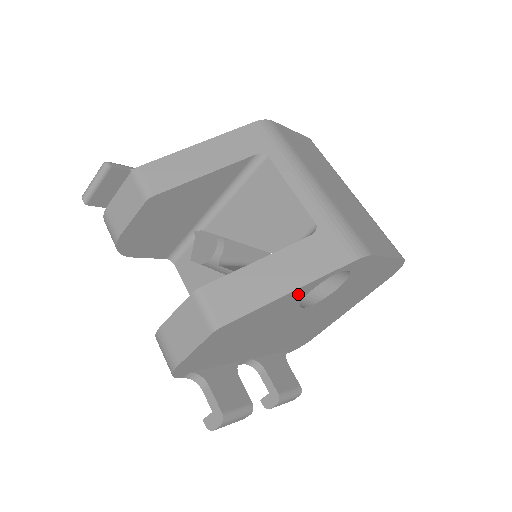
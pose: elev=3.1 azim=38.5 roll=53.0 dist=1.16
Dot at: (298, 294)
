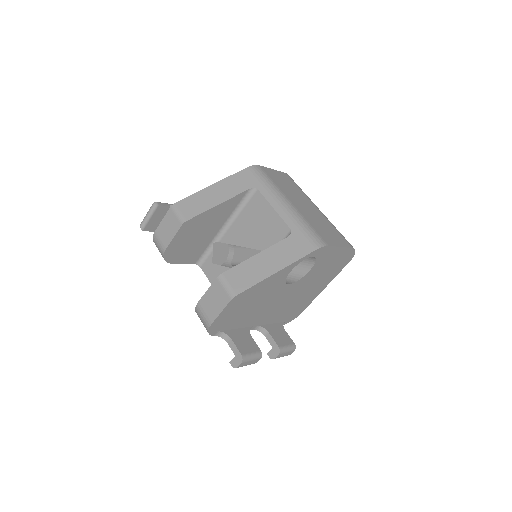
Dot at: (283, 273)
